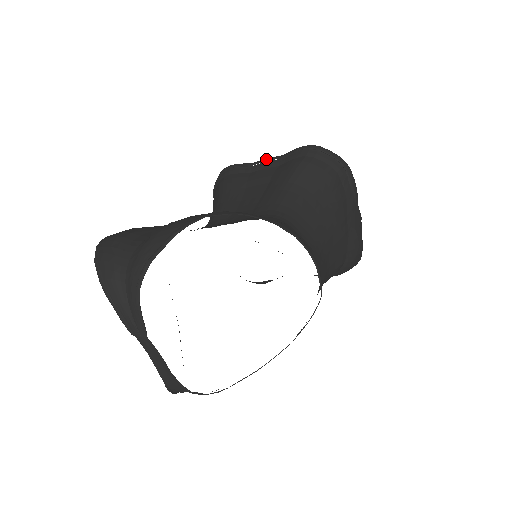
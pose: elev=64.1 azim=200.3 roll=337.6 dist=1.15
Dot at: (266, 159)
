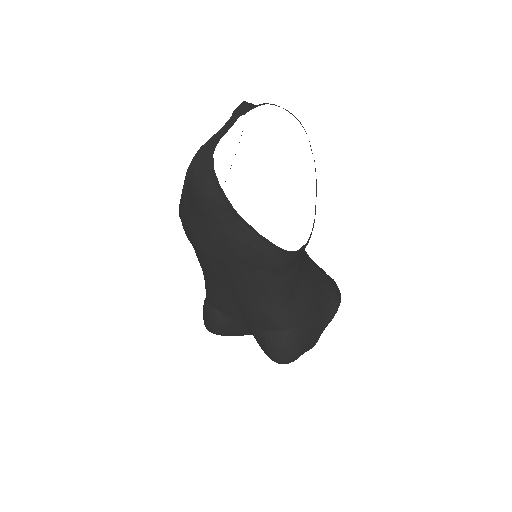
Dot at: occluded
